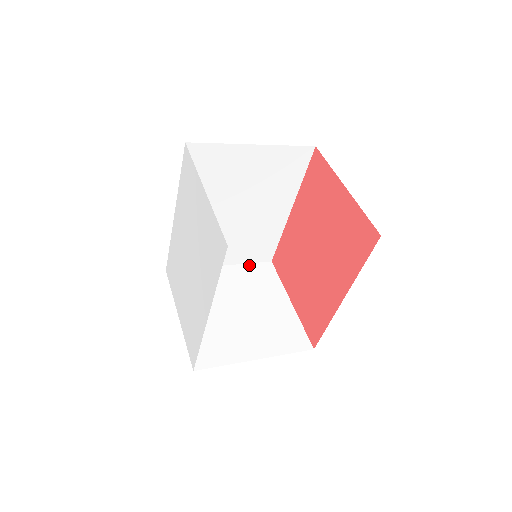
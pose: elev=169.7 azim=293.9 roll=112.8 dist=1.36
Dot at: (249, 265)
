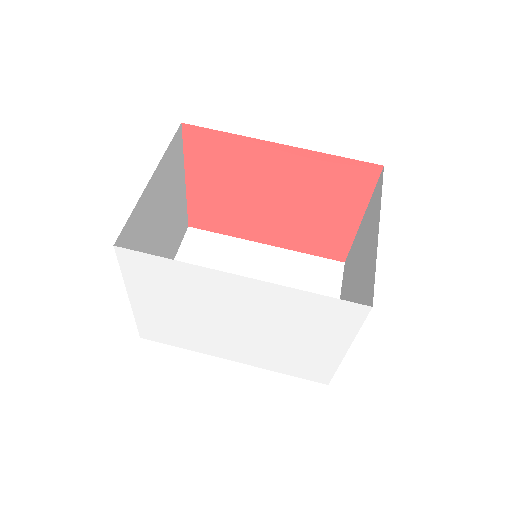
Dot at: (169, 150)
